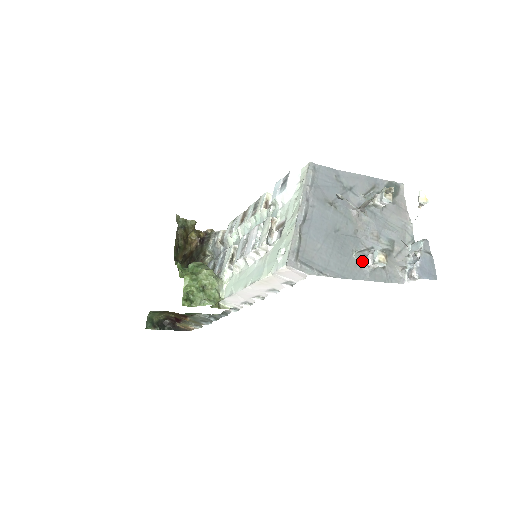
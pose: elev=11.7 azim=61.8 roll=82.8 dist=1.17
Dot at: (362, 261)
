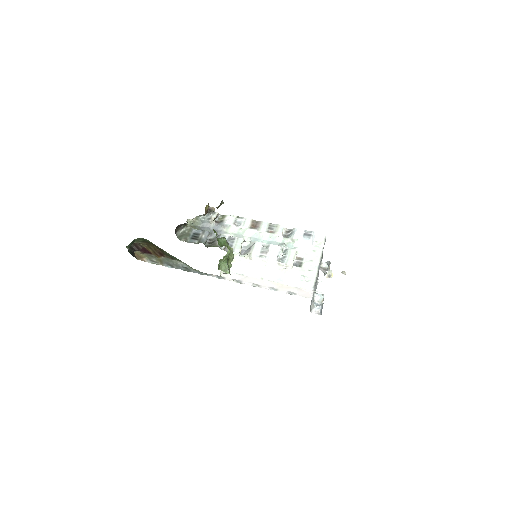
Dot at: occluded
